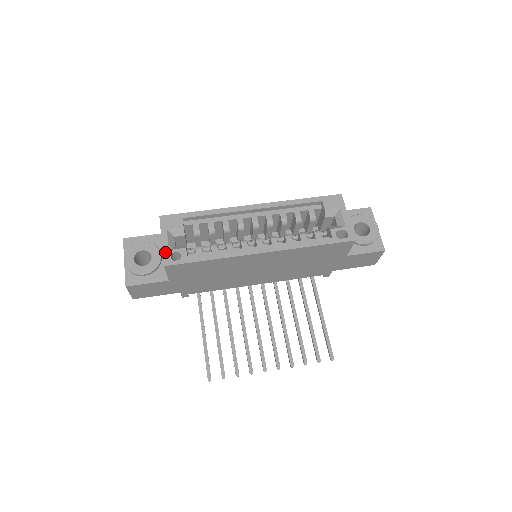
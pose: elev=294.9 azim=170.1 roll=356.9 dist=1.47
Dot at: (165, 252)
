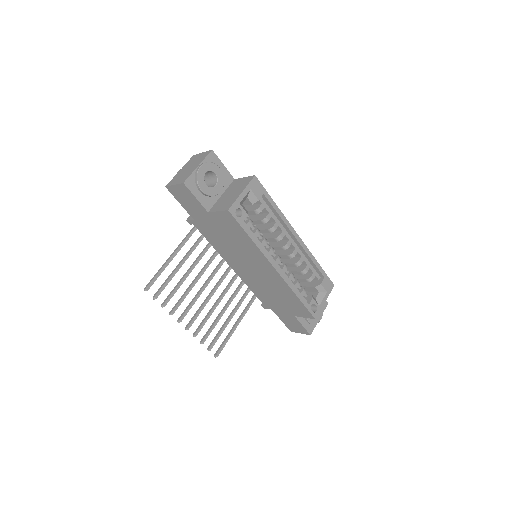
Dot at: (237, 202)
